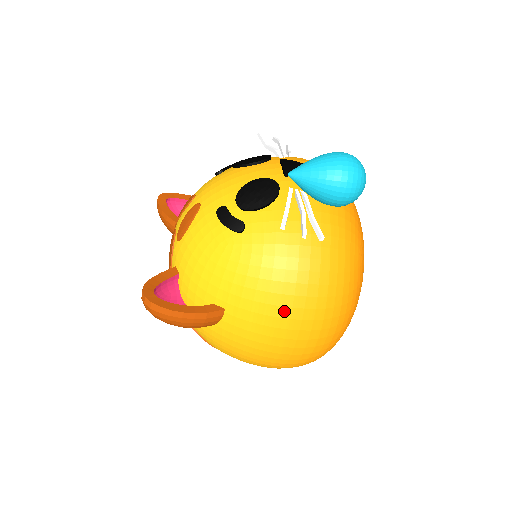
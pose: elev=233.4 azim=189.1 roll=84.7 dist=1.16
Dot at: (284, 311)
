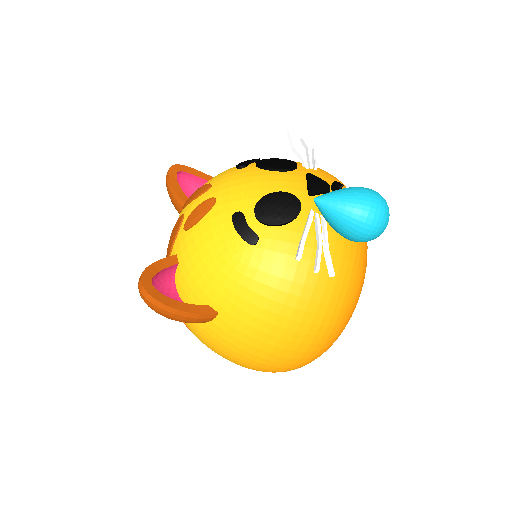
Dot at: (276, 330)
